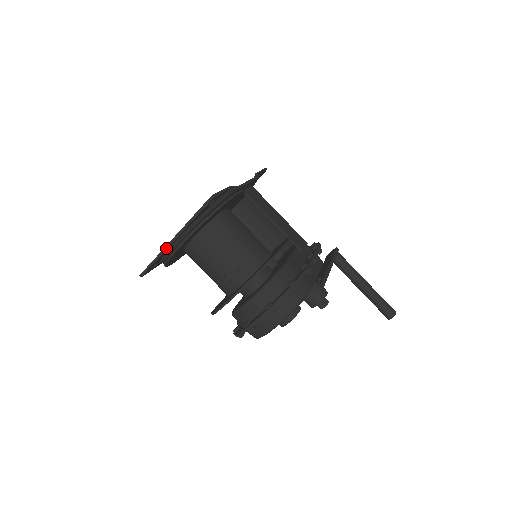
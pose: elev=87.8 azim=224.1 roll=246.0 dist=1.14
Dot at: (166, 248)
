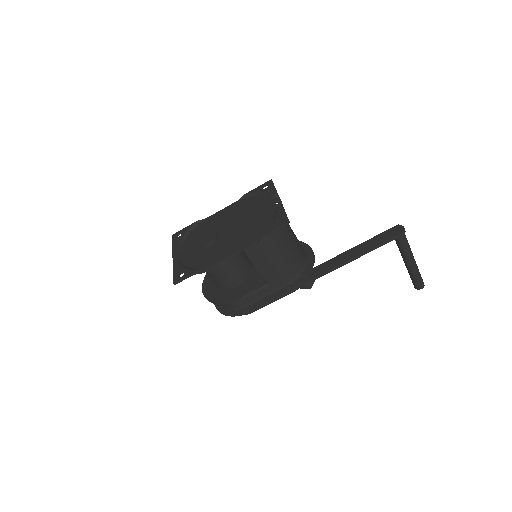
Dot at: (173, 253)
